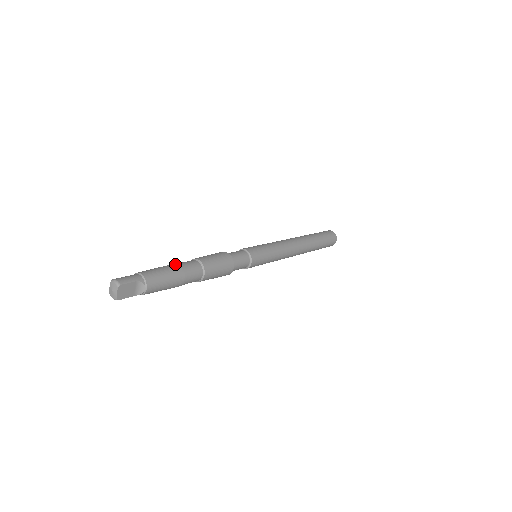
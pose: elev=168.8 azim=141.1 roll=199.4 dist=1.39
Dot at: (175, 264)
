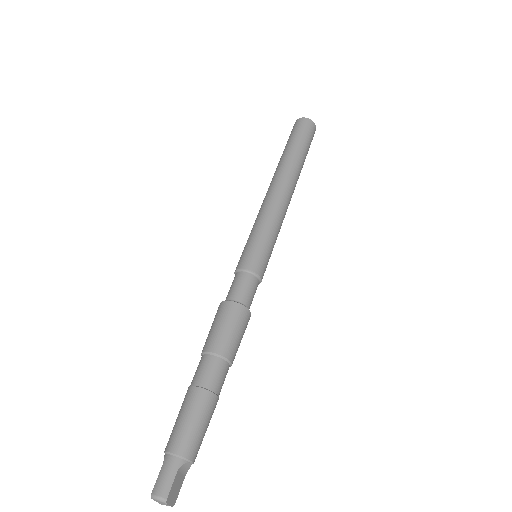
Dot at: (194, 391)
